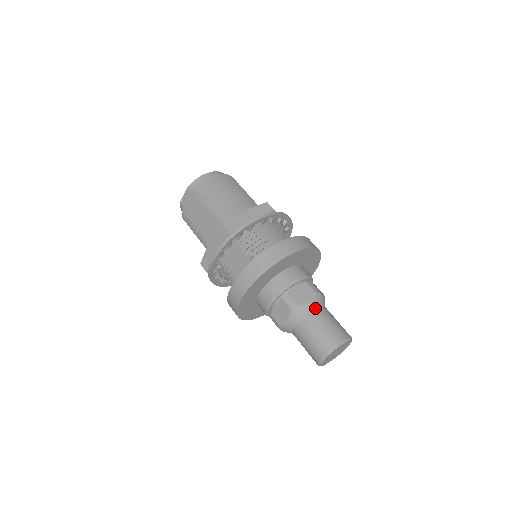
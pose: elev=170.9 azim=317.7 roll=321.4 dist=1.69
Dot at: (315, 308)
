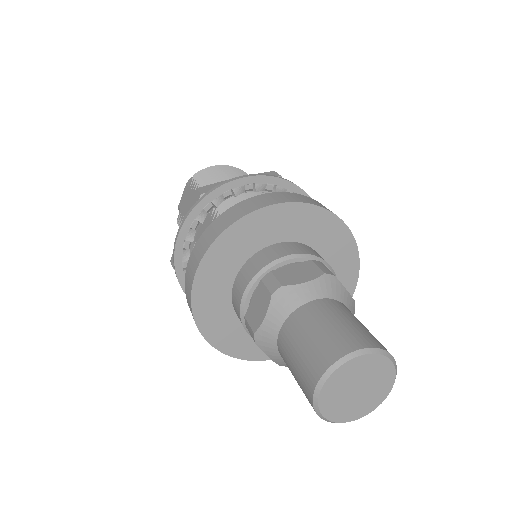
Dot at: (320, 298)
